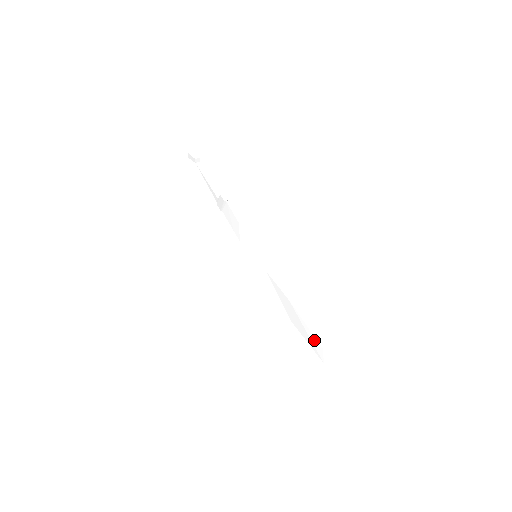
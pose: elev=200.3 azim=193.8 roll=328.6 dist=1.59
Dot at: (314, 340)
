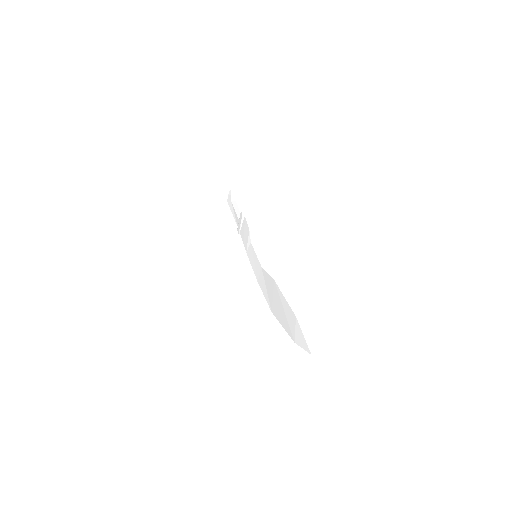
Dot at: (289, 313)
